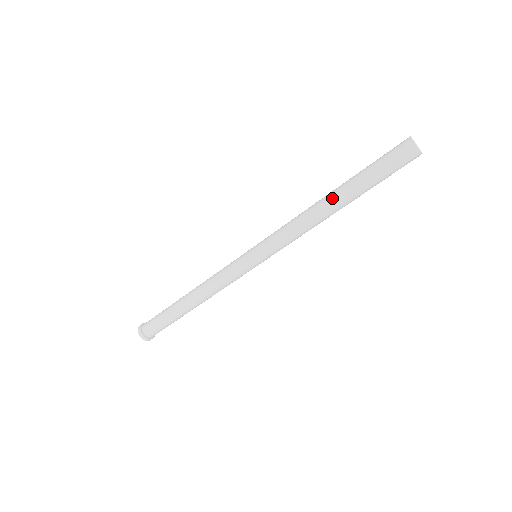
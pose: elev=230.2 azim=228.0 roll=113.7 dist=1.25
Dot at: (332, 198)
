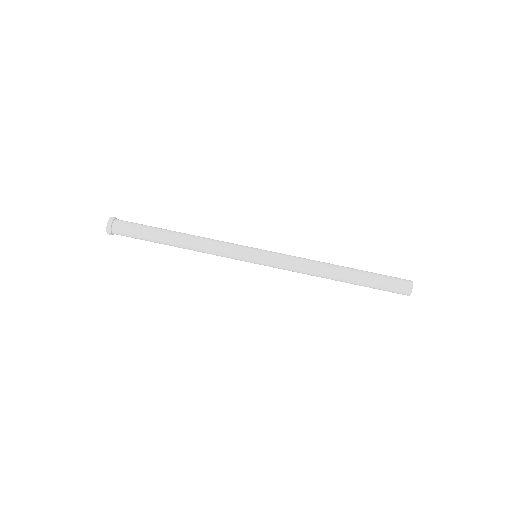
Dot at: (342, 267)
